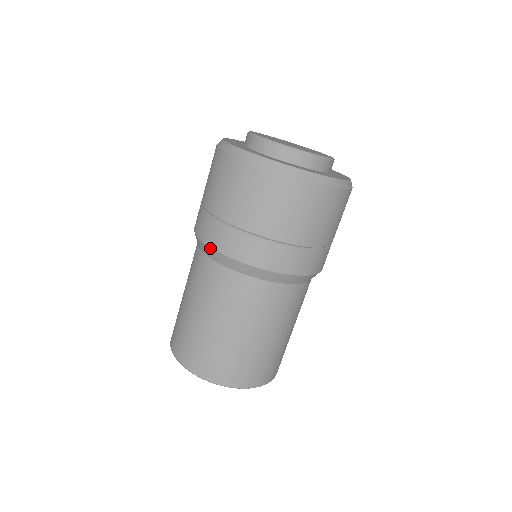
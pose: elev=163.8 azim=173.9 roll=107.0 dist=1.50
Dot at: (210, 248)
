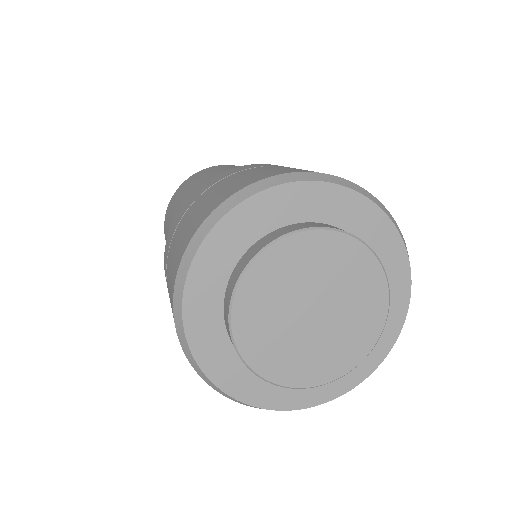
Dot at: (167, 239)
